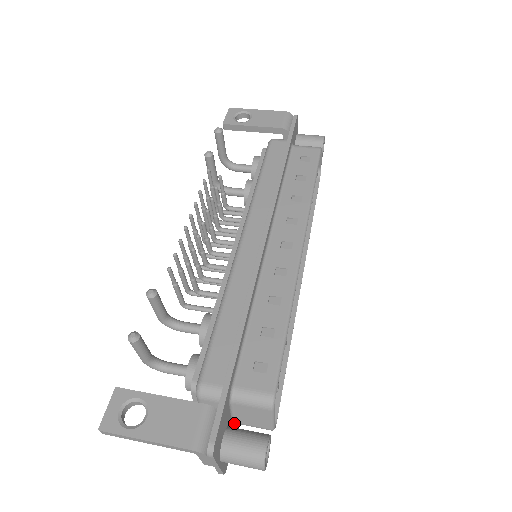
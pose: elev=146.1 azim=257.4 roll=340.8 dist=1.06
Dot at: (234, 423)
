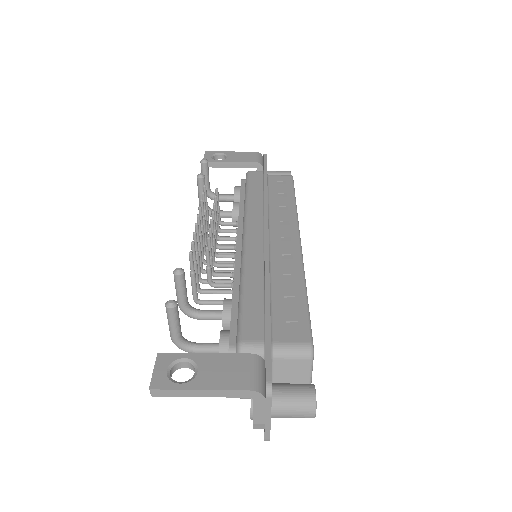
Dot at: occluded
